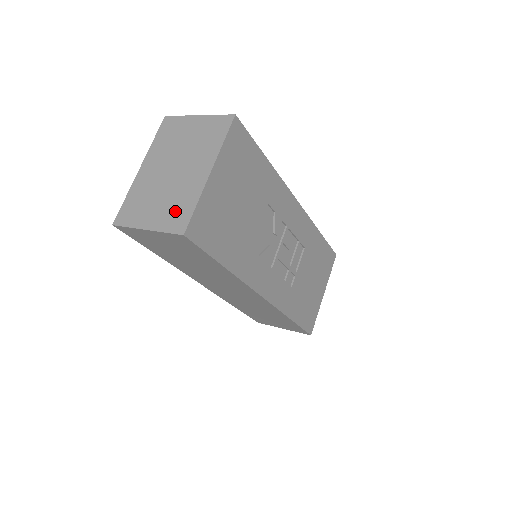
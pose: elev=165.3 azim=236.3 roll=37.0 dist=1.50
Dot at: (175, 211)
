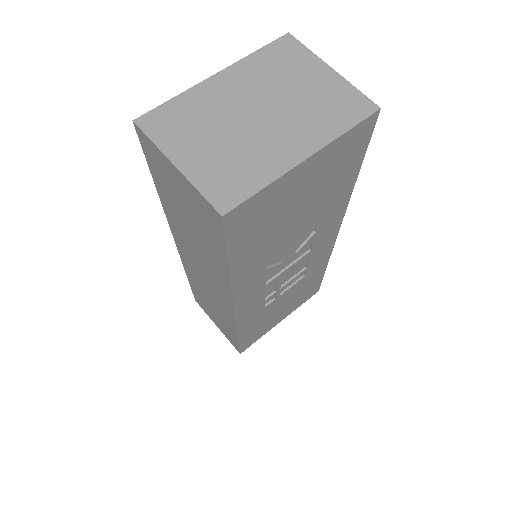
Dot at: (230, 173)
